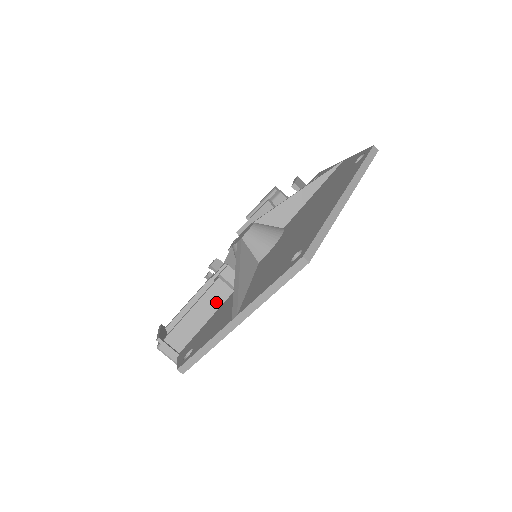
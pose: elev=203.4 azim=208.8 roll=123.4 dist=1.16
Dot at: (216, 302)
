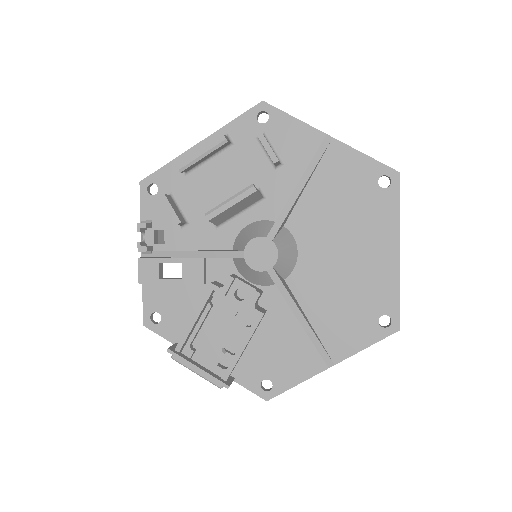
Dot at: (257, 328)
